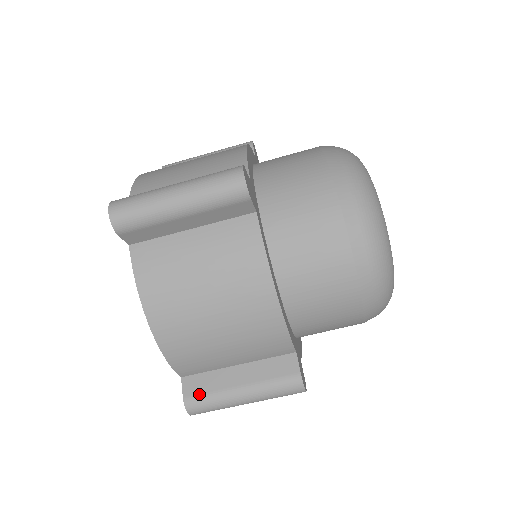
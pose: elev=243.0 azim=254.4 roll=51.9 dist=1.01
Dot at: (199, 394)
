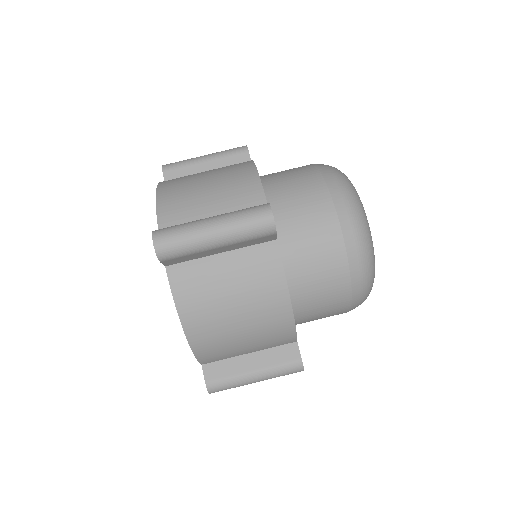
Dot at: (219, 378)
